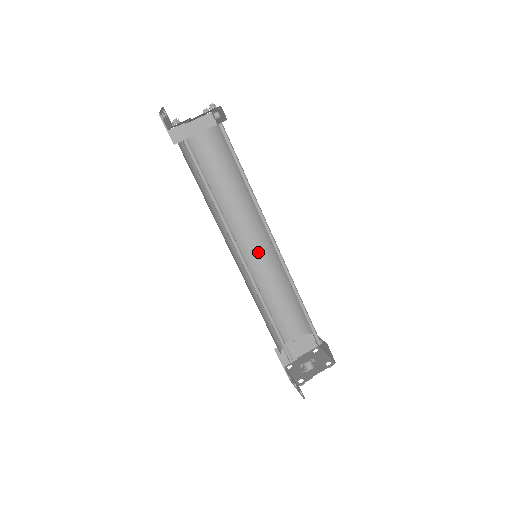
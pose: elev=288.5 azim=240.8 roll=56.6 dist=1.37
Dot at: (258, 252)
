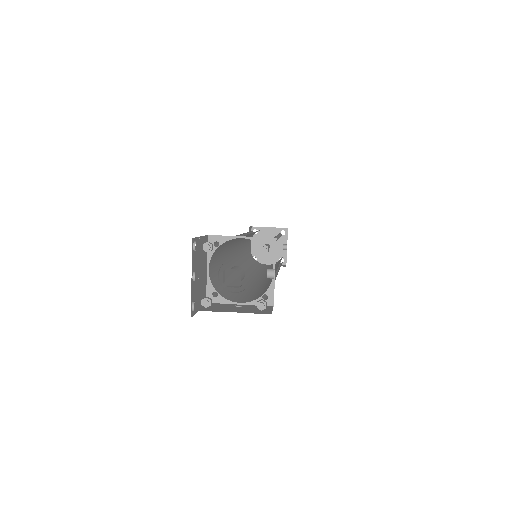
Dot at: occluded
